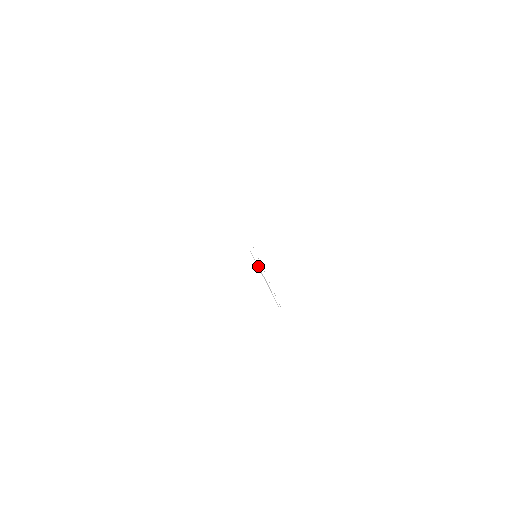
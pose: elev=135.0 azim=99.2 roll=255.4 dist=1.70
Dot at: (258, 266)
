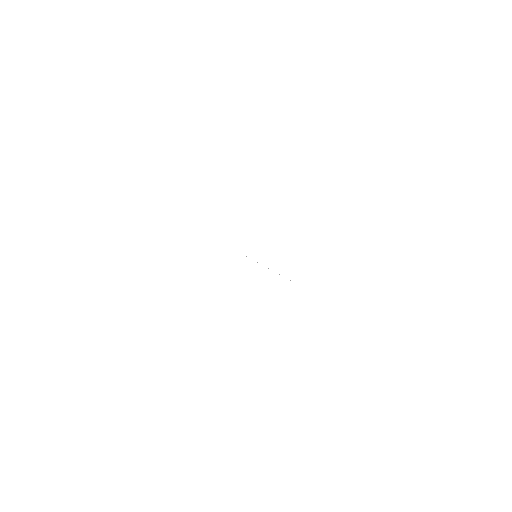
Dot at: occluded
